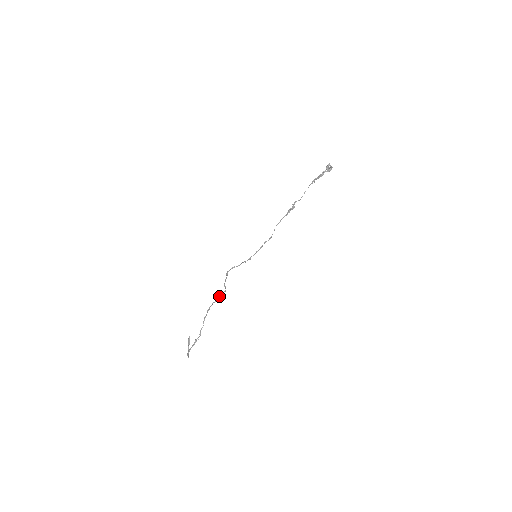
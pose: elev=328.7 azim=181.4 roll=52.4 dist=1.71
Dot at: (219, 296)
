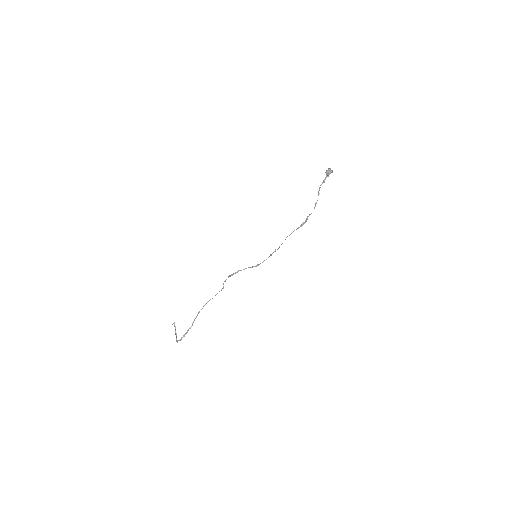
Dot at: (217, 293)
